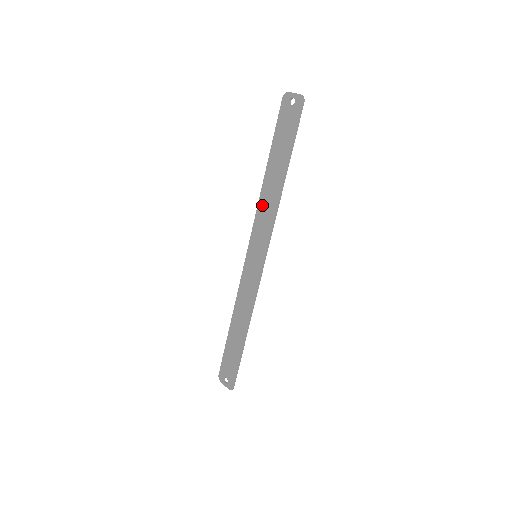
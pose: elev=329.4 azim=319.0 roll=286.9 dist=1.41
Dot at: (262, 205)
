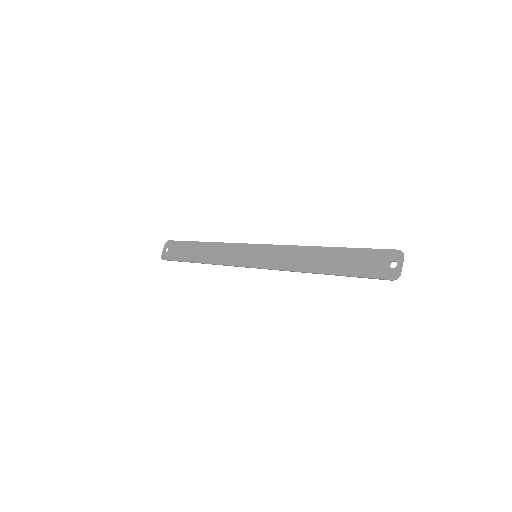
Dot at: (297, 251)
